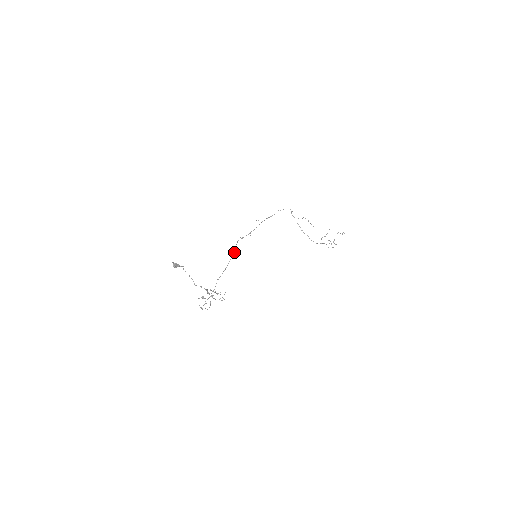
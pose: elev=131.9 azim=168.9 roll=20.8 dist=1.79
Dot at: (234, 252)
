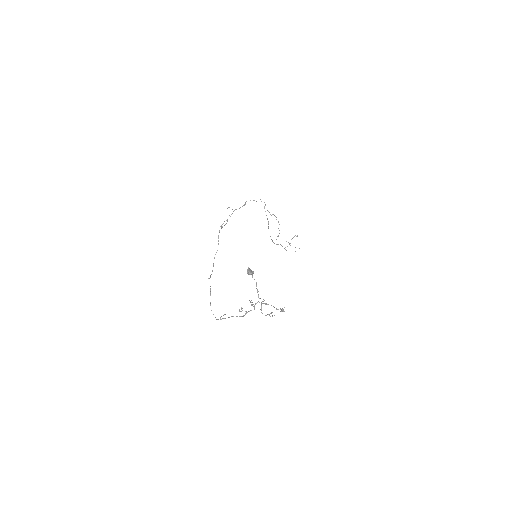
Dot at: (218, 244)
